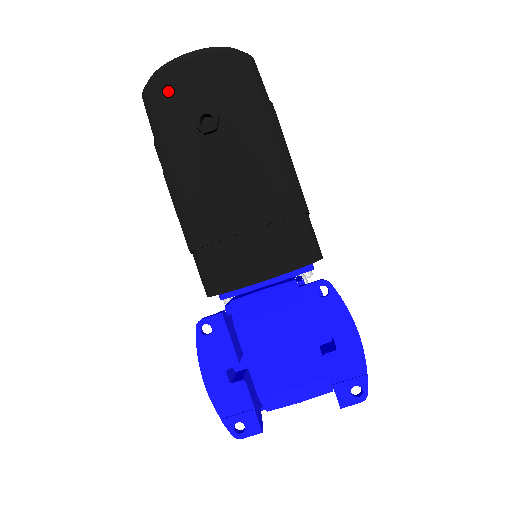
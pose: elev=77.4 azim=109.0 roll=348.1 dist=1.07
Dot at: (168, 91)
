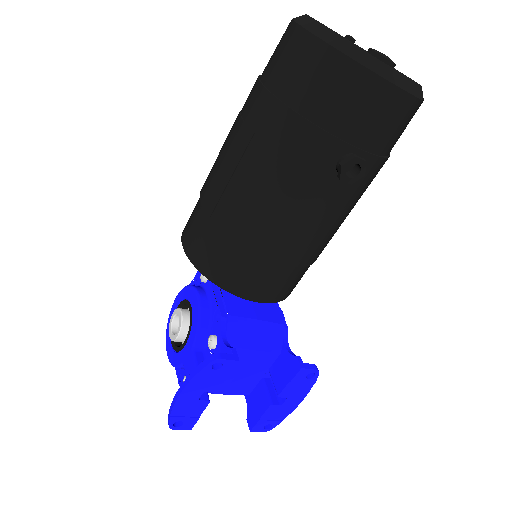
Dot at: (350, 95)
